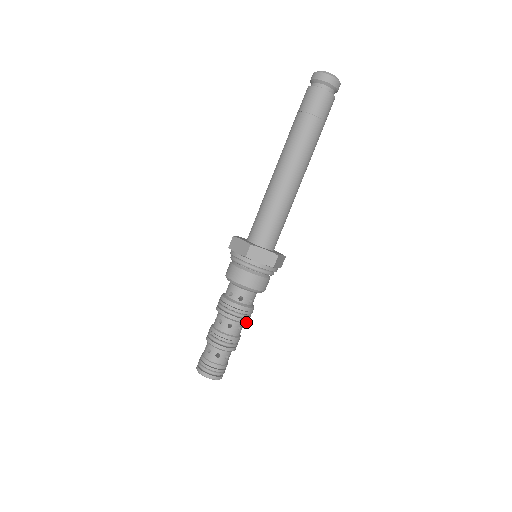
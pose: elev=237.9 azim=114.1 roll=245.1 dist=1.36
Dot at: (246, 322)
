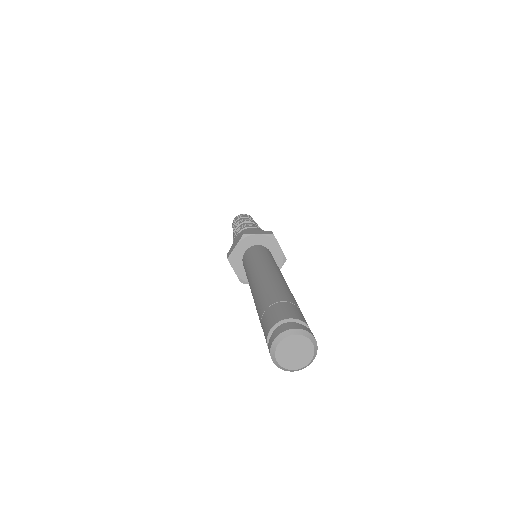
Dot at: occluded
